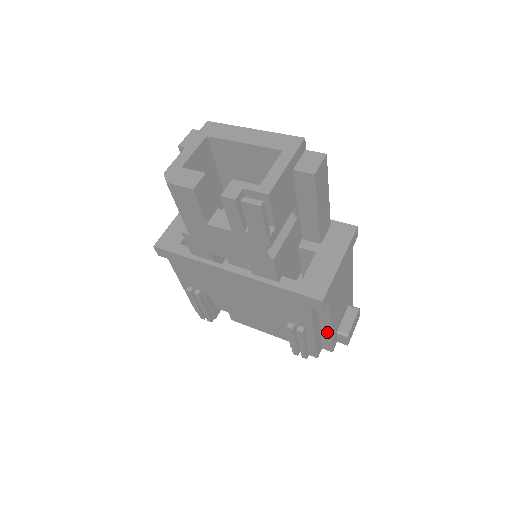
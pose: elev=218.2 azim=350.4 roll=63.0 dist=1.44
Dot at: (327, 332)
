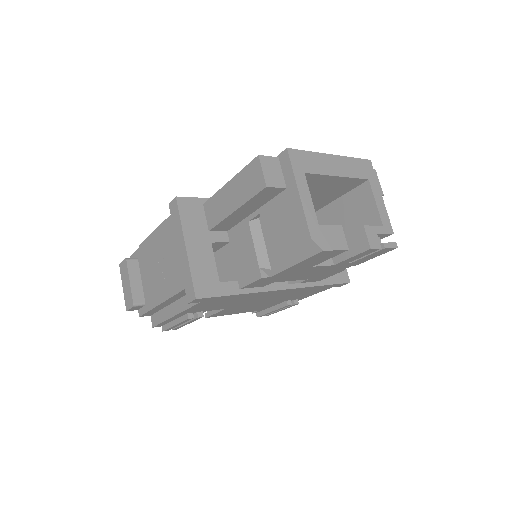
Dot at: occluded
